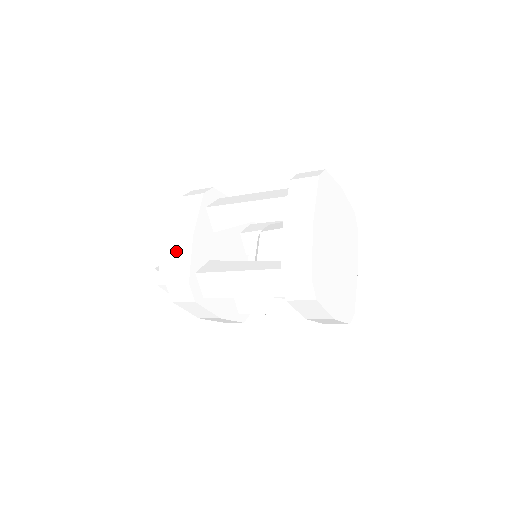
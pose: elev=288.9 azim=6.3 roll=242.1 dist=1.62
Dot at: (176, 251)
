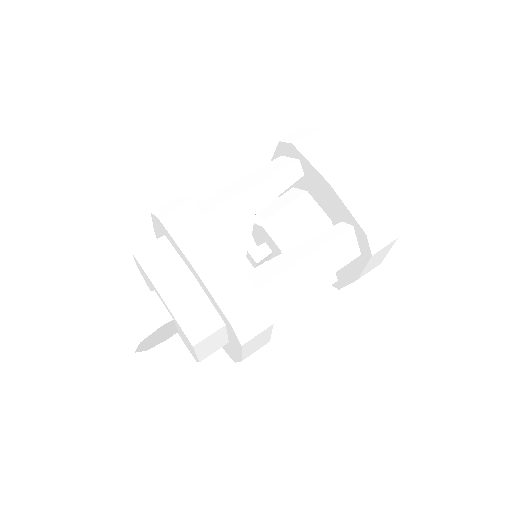
Dot at: (216, 279)
